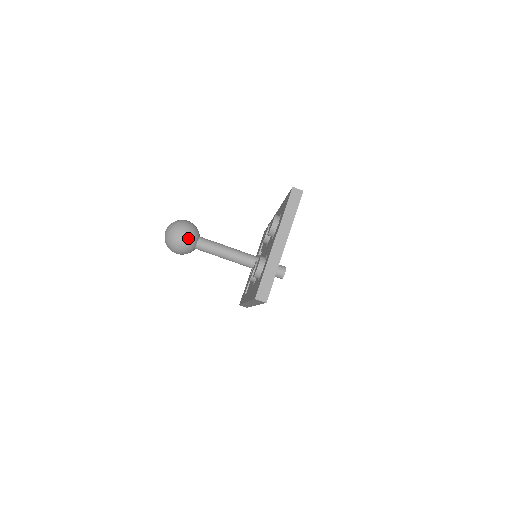
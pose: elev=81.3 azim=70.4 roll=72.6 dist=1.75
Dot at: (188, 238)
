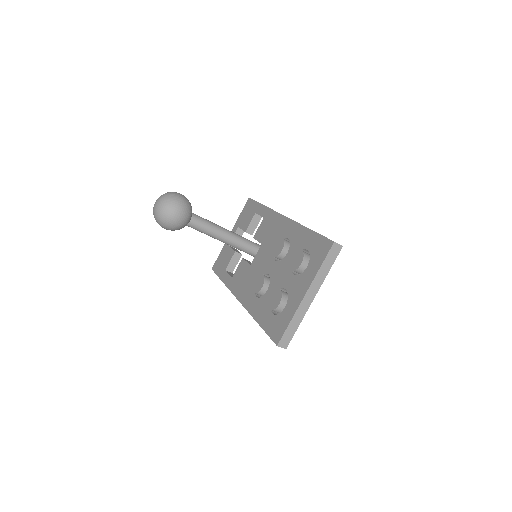
Dot at: (183, 220)
